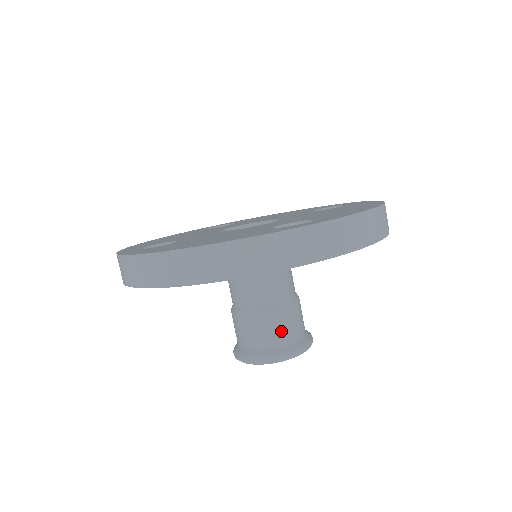
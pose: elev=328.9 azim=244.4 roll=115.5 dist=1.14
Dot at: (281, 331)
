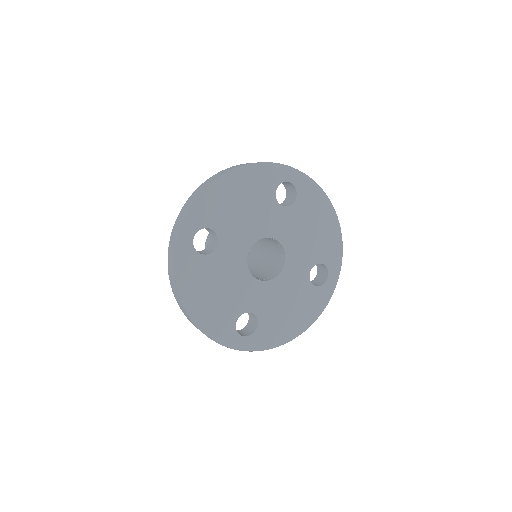
Dot at: (253, 257)
